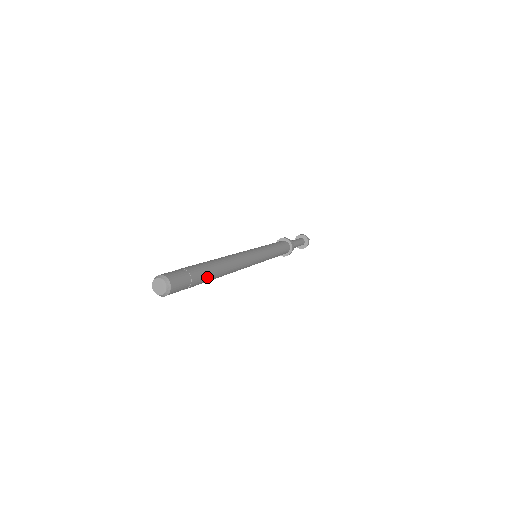
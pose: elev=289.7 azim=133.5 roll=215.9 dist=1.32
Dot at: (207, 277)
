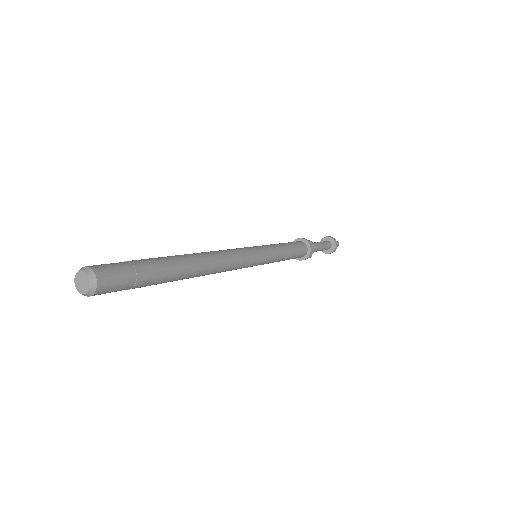
Dot at: (161, 283)
